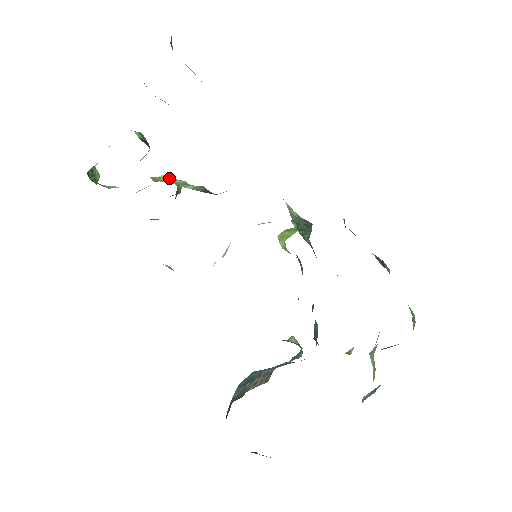
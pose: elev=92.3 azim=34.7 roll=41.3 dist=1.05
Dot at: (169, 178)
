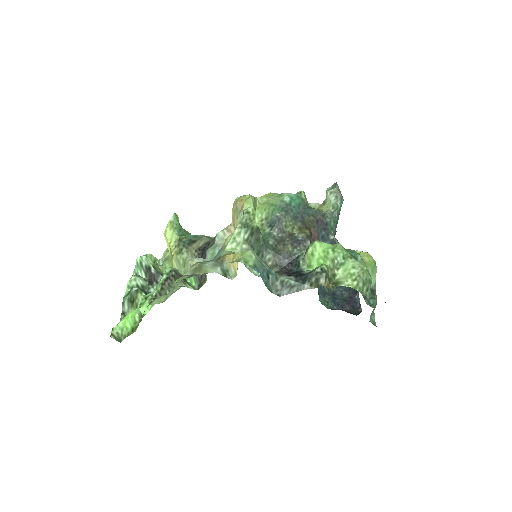
Dot at: (175, 259)
